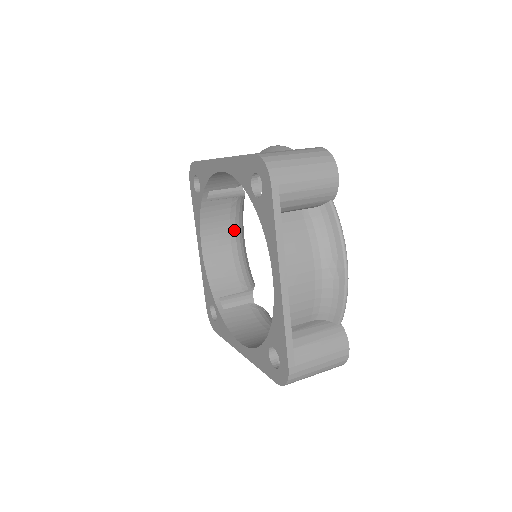
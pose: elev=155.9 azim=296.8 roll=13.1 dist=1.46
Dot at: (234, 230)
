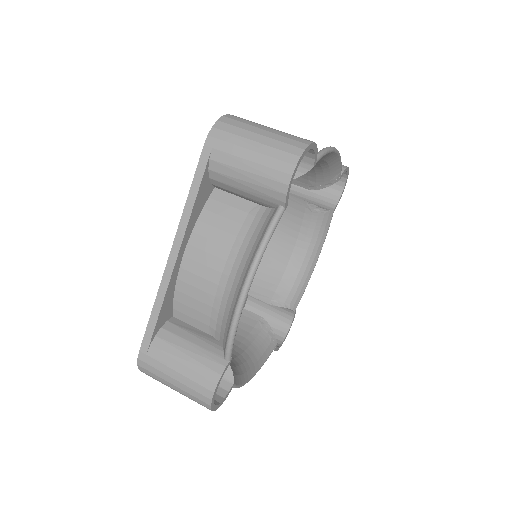
Dot at: occluded
